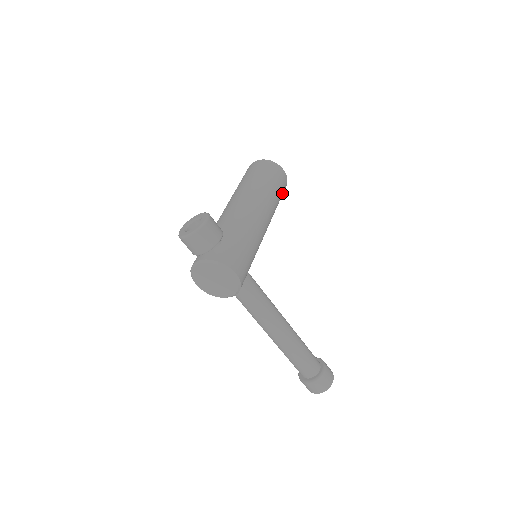
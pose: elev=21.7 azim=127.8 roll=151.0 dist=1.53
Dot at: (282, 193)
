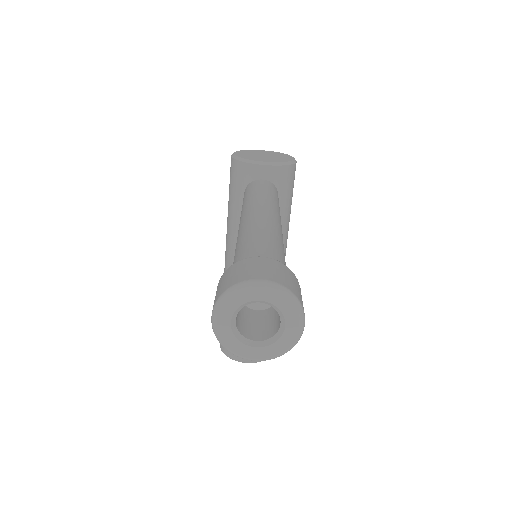
Dot at: occluded
